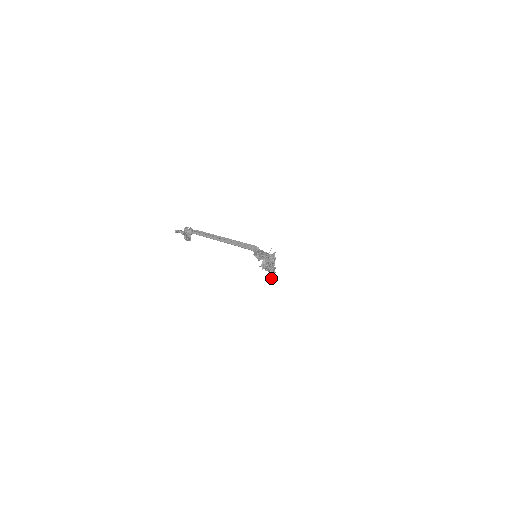
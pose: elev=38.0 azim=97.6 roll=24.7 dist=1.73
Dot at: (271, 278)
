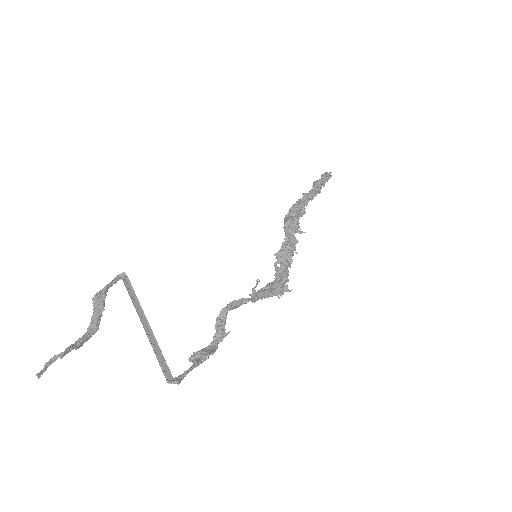
Dot at: (280, 293)
